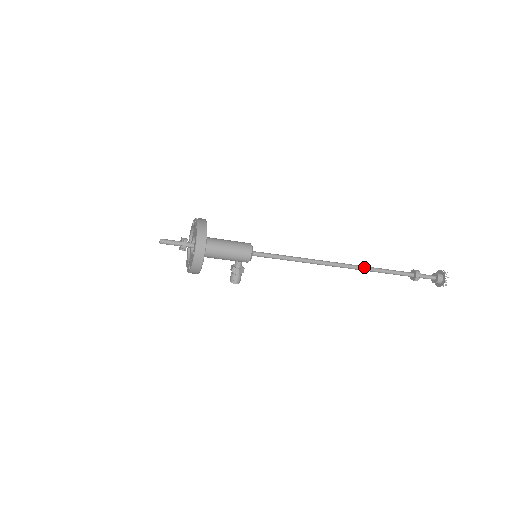
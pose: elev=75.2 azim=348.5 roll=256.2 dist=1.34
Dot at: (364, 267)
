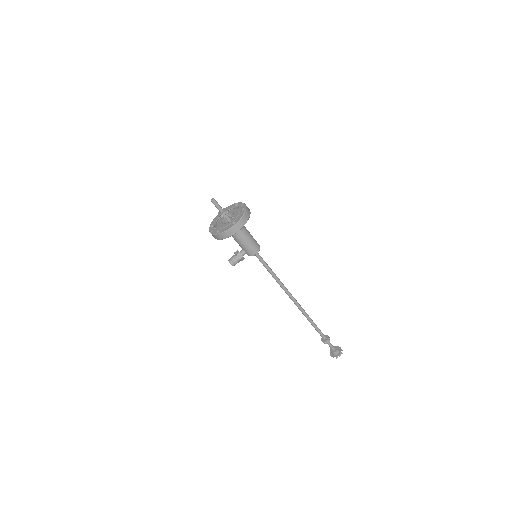
Dot at: (305, 312)
